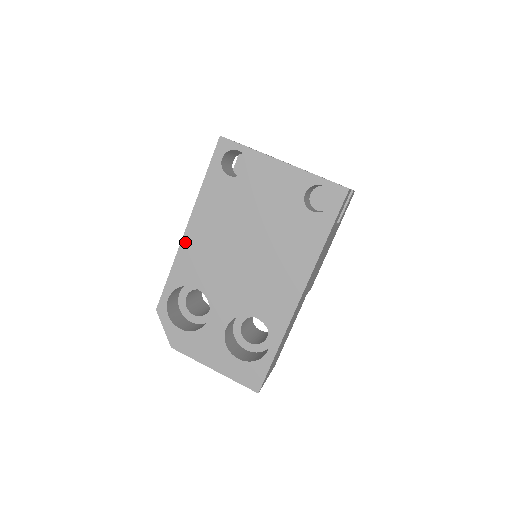
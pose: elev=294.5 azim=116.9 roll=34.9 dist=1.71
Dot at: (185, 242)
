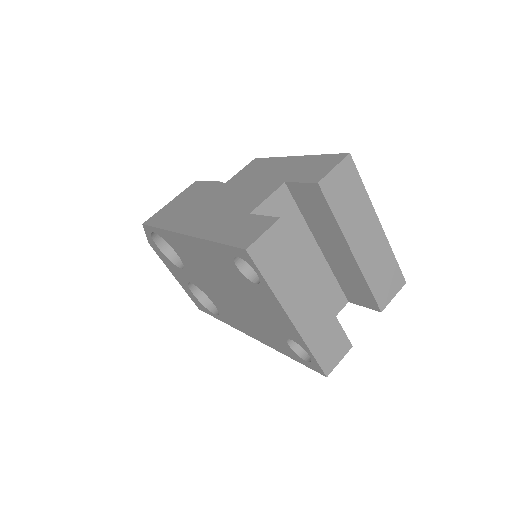
Dot at: (178, 236)
